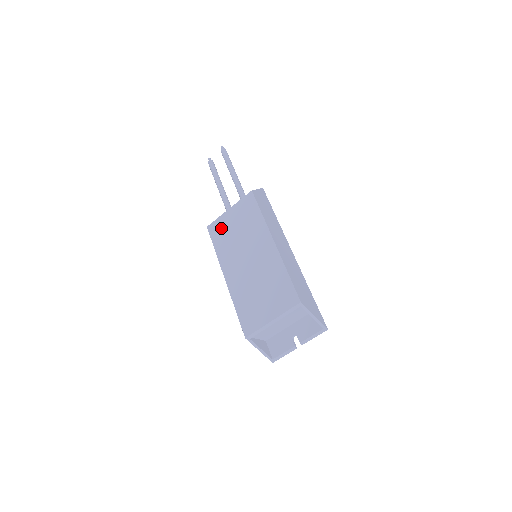
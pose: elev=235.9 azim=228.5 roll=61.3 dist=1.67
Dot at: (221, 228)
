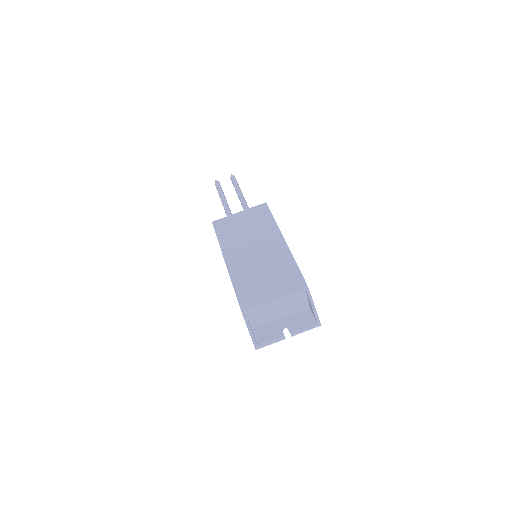
Dot at: (228, 224)
